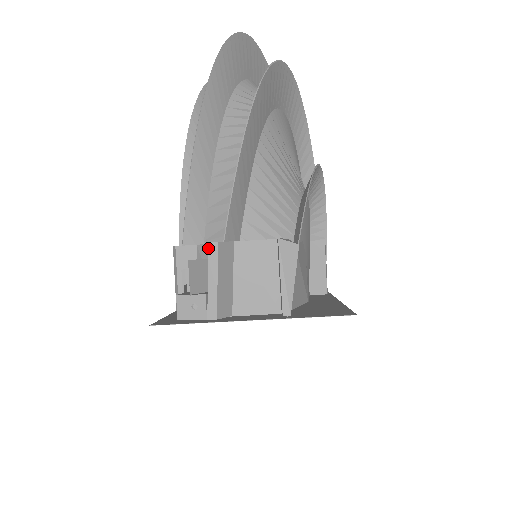
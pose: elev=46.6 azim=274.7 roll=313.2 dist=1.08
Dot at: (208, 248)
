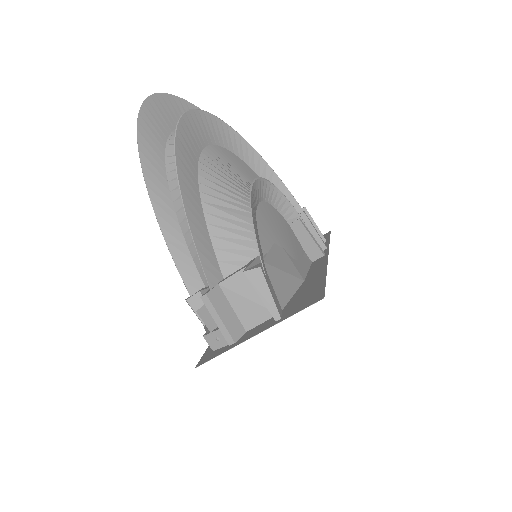
Dot at: occluded
